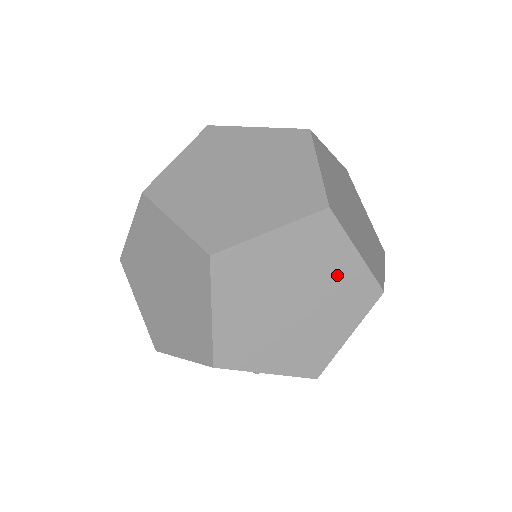
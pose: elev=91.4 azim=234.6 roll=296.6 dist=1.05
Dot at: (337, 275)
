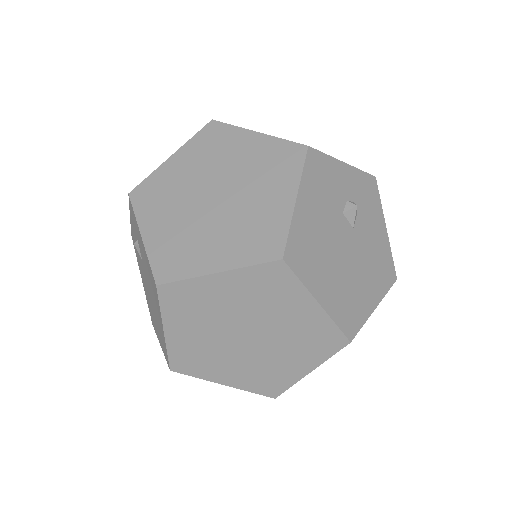
Dot at: occluded
